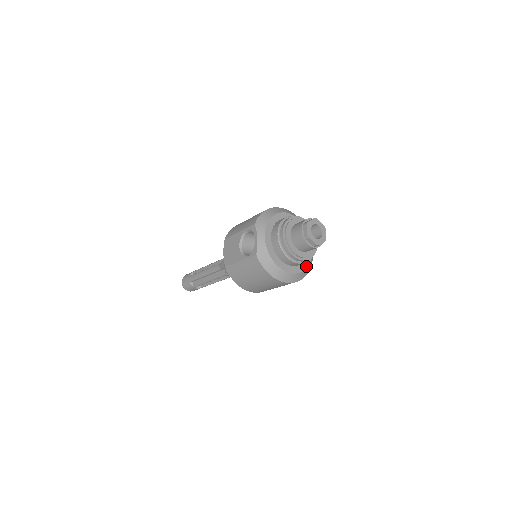
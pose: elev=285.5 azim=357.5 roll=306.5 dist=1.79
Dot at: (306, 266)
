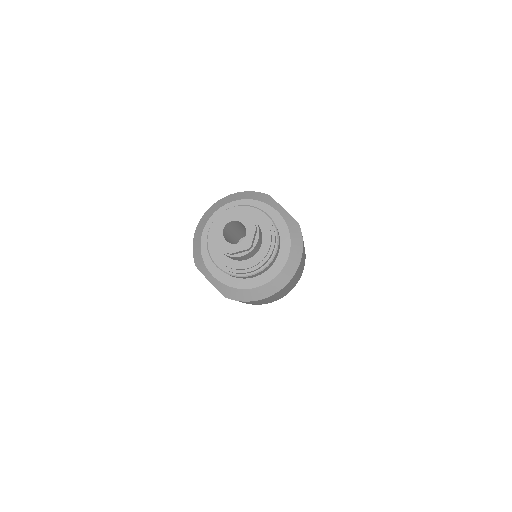
Dot at: (288, 245)
